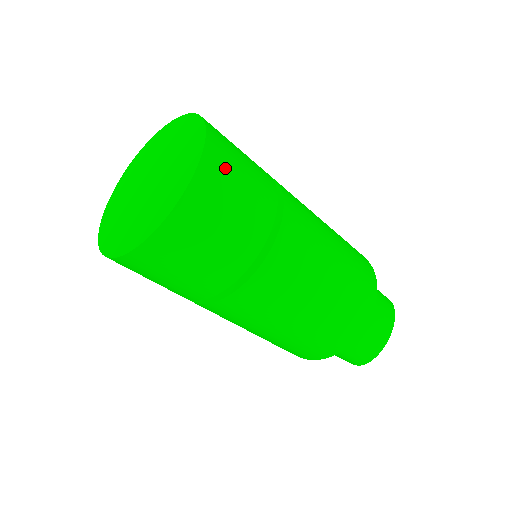
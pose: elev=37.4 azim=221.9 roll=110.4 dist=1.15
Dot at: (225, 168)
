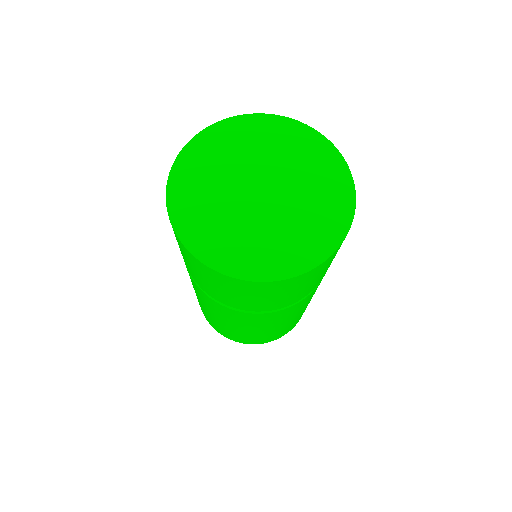
Dot at: (303, 282)
